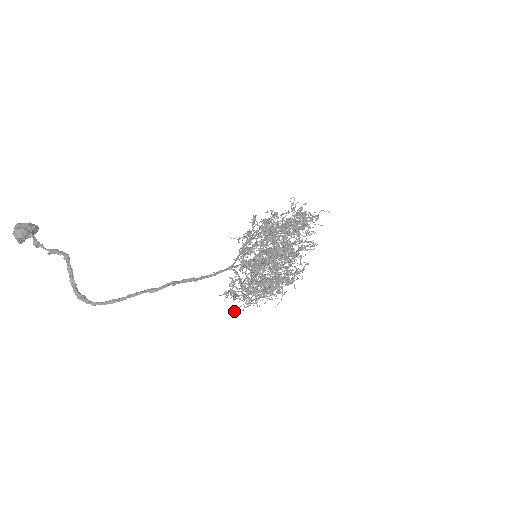
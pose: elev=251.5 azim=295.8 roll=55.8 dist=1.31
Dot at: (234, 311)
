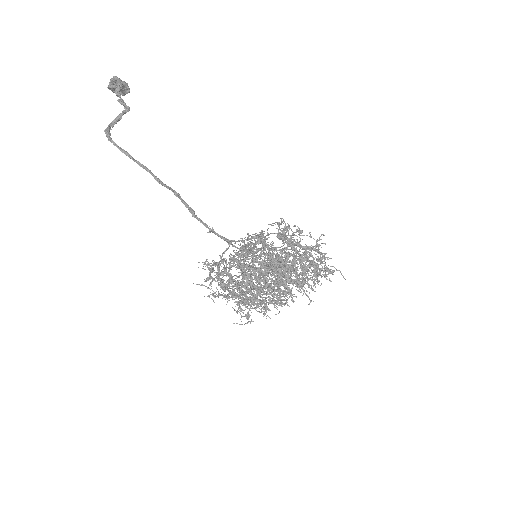
Dot at: occluded
